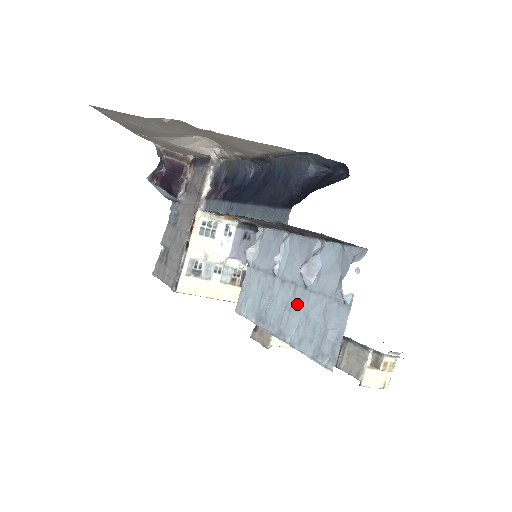
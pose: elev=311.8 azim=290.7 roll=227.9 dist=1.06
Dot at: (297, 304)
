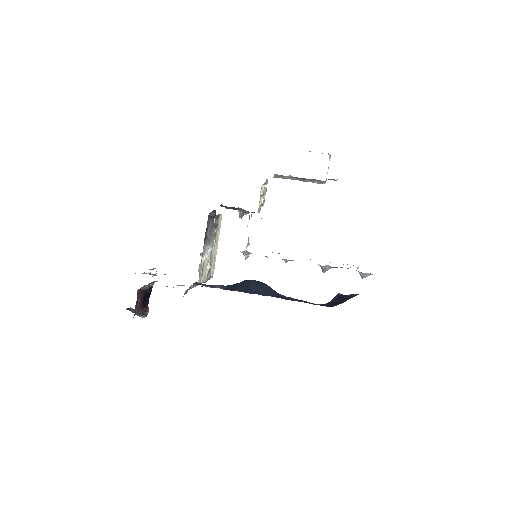
Dot at: occluded
